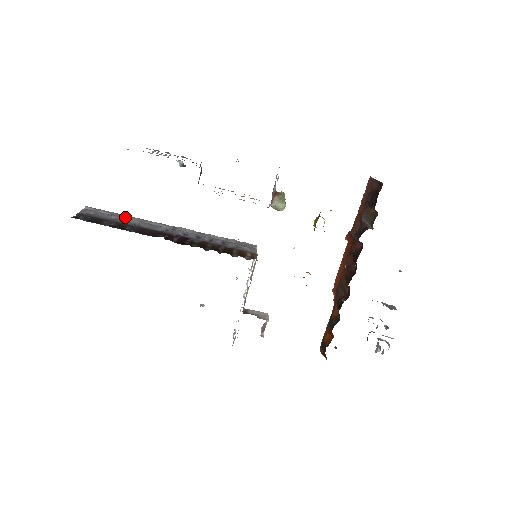
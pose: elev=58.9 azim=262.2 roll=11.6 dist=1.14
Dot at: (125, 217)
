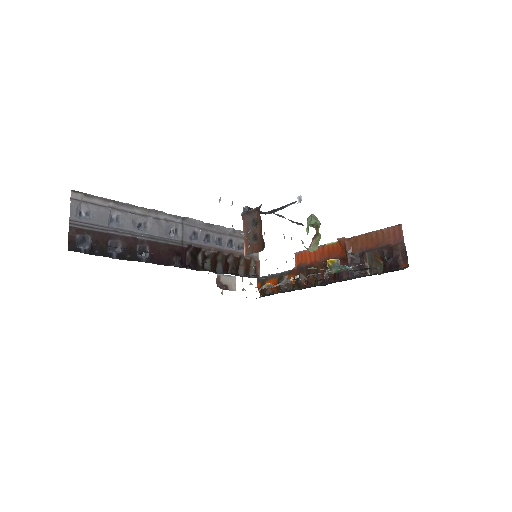
Dot at: (126, 208)
